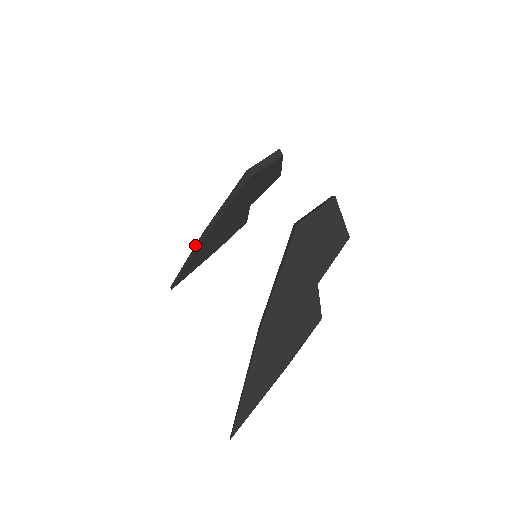
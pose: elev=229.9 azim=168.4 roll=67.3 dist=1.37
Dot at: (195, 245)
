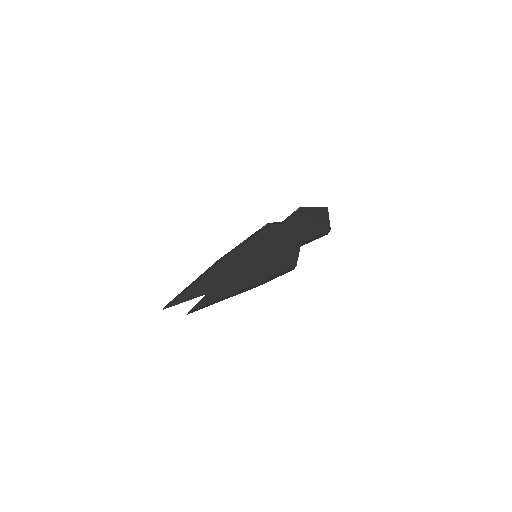
Dot at: (205, 271)
